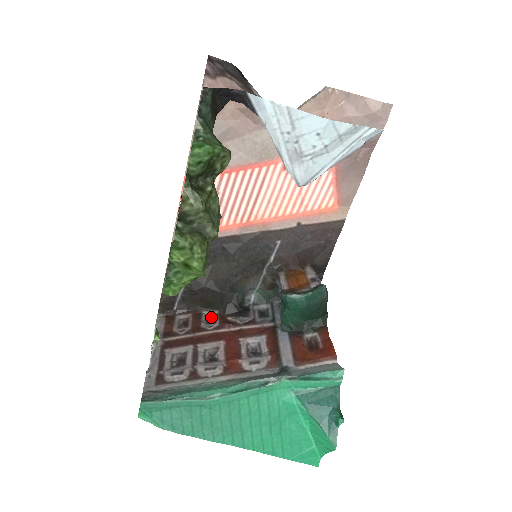
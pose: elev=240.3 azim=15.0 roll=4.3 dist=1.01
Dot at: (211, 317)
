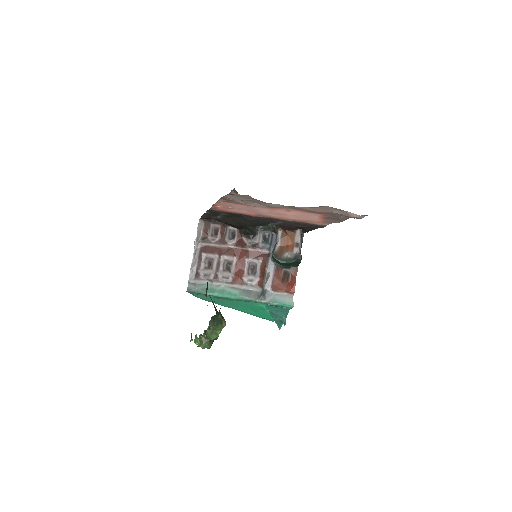
Dot at: (233, 232)
